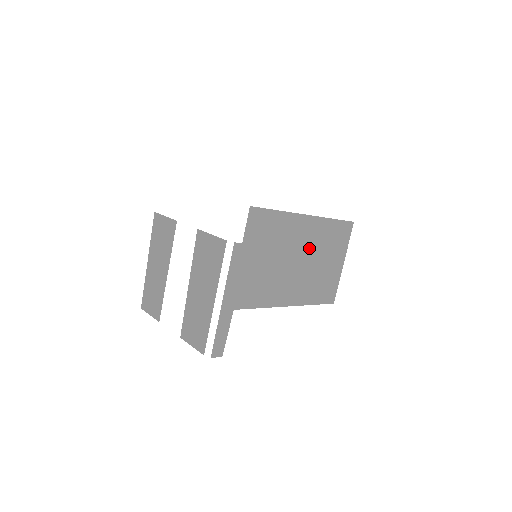
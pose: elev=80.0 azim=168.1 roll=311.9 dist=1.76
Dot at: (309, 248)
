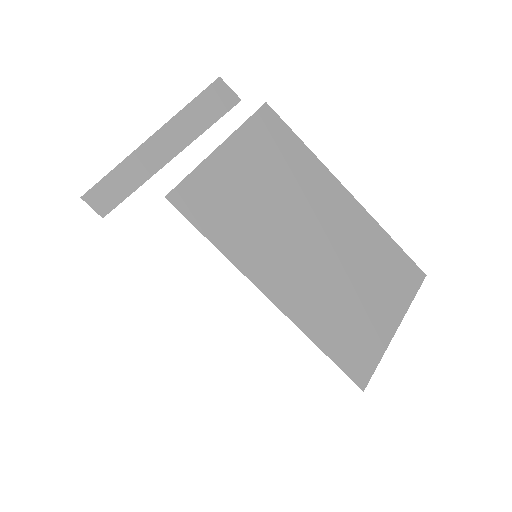
Dot at: (339, 241)
